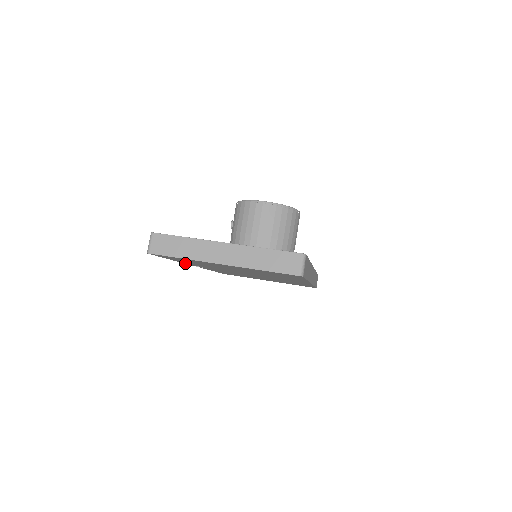
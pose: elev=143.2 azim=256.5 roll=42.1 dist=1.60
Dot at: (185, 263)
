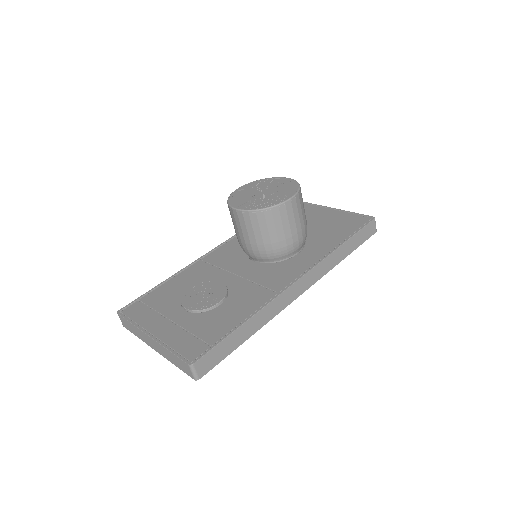
Dot at: occluded
